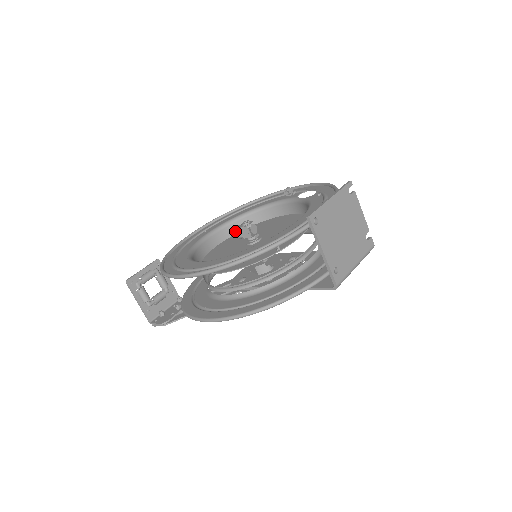
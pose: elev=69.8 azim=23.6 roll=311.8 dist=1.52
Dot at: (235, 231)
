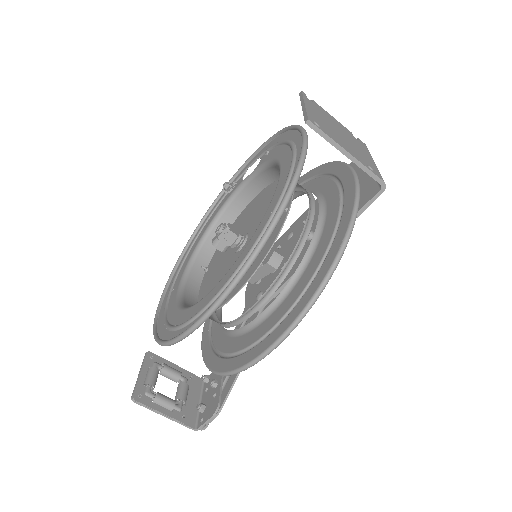
Dot at: occluded
